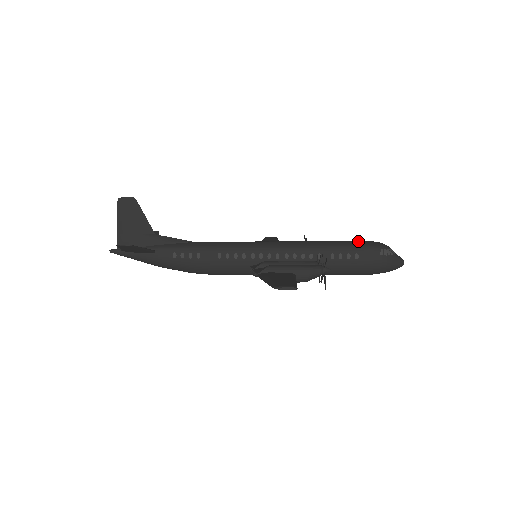
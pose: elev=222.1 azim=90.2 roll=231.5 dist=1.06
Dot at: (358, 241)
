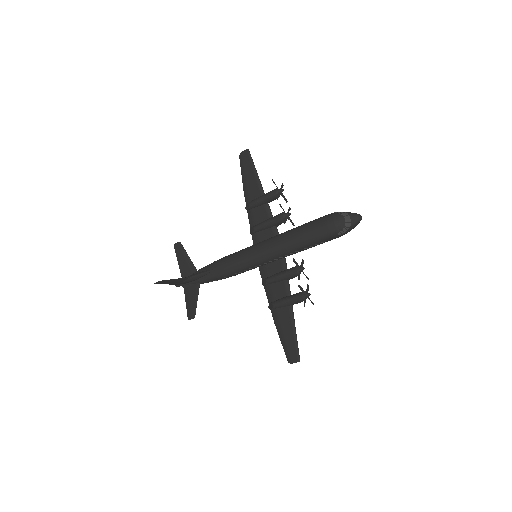
Dot at: (318, 230)
